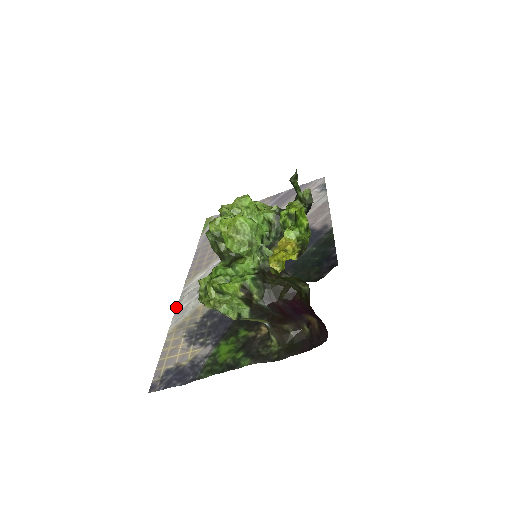
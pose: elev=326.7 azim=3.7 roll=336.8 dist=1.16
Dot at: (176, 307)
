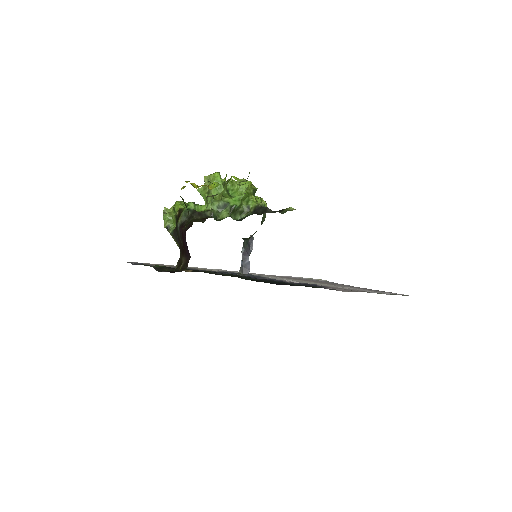
Dot at: occluded
